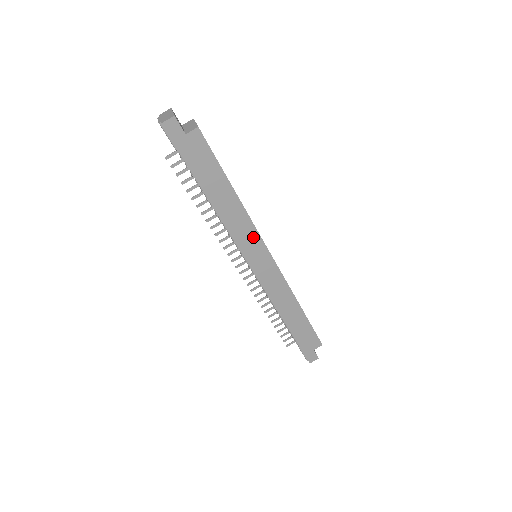
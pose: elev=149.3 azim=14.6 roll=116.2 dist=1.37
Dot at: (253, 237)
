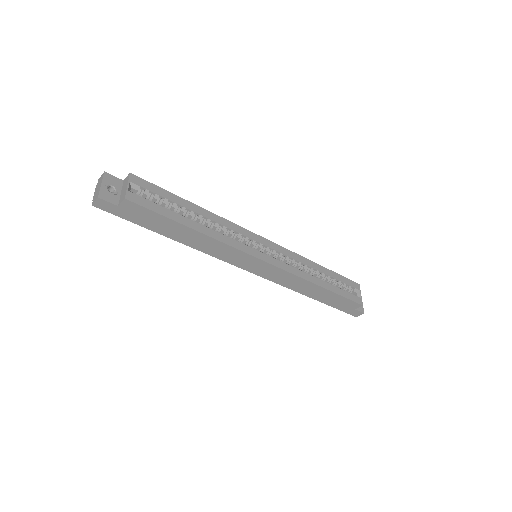
Dot at: (237, 254)
